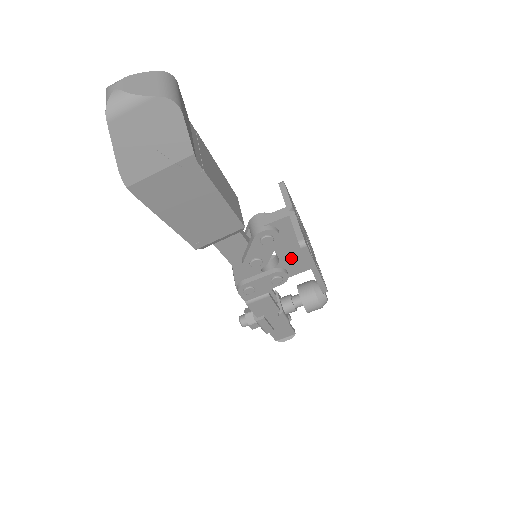
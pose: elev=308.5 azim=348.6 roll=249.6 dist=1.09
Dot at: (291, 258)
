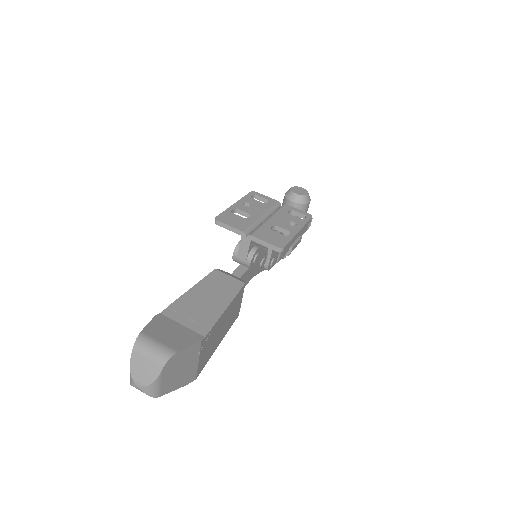
Dot at: occluded
